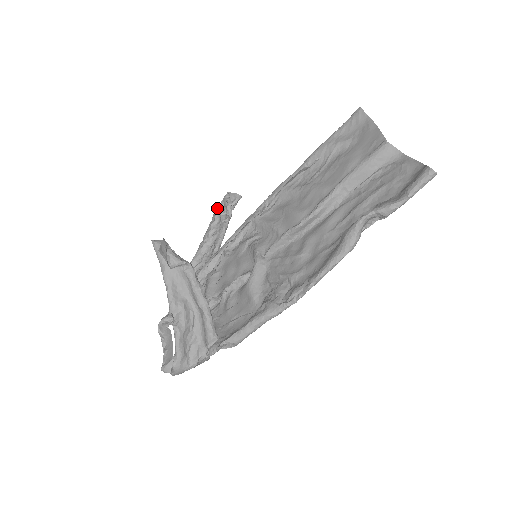
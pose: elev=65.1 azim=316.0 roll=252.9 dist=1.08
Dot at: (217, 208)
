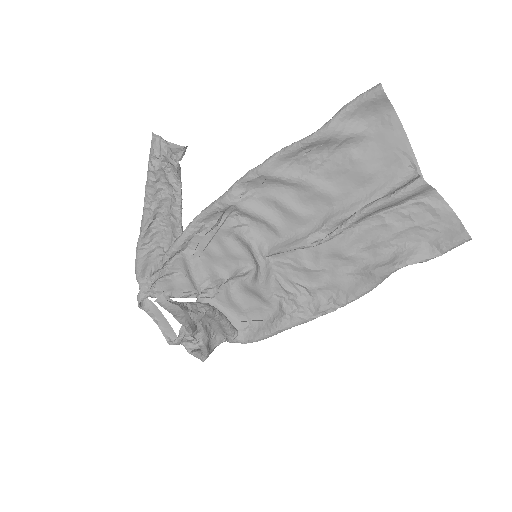
Dot at: (152, 159)
